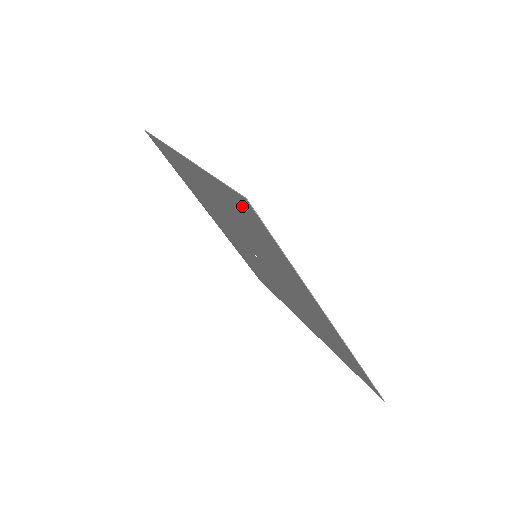
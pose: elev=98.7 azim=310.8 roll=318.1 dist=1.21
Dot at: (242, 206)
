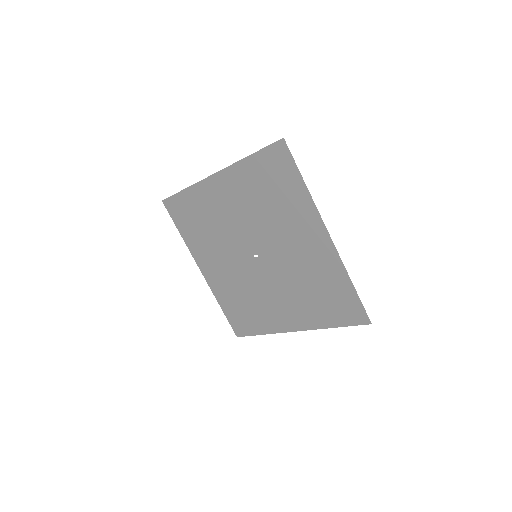
Dot at: (273, 159)
